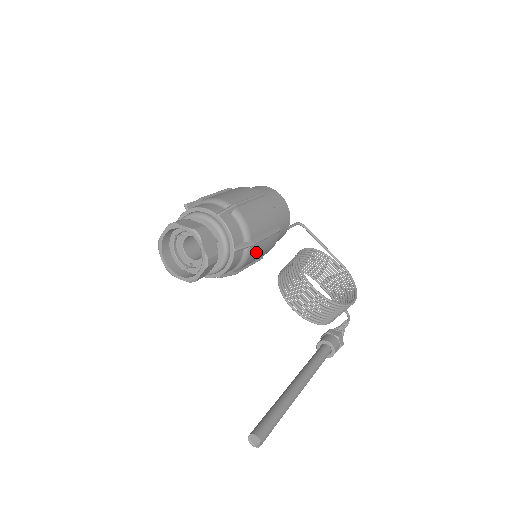
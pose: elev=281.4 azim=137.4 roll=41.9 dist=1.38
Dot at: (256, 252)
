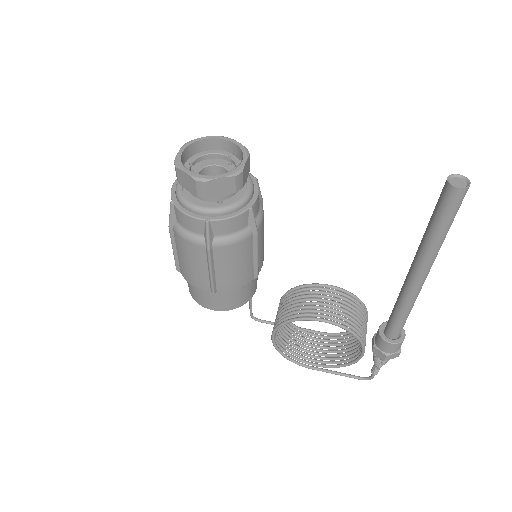
Dot at: occluded
